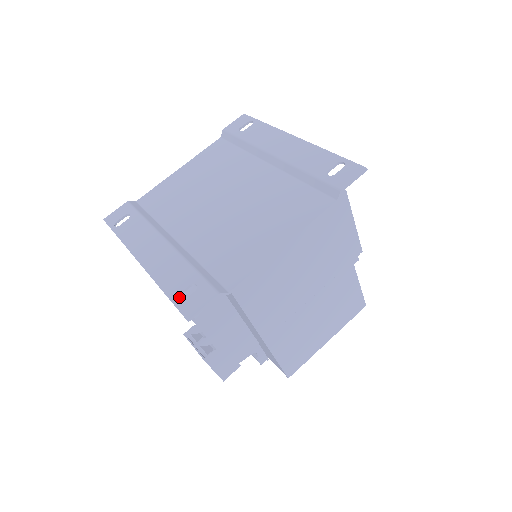
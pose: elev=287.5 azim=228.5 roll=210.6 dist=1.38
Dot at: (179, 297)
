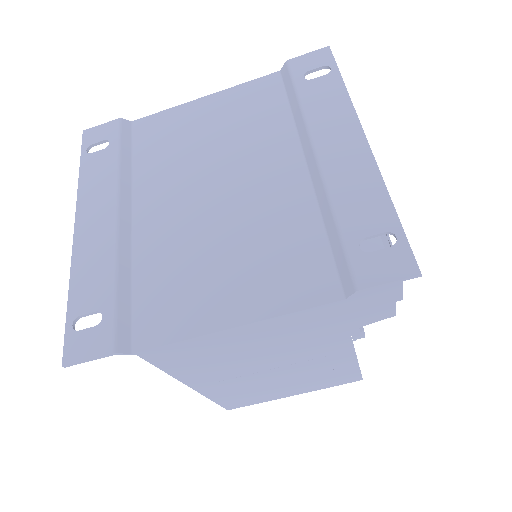
Dot at: occluded
